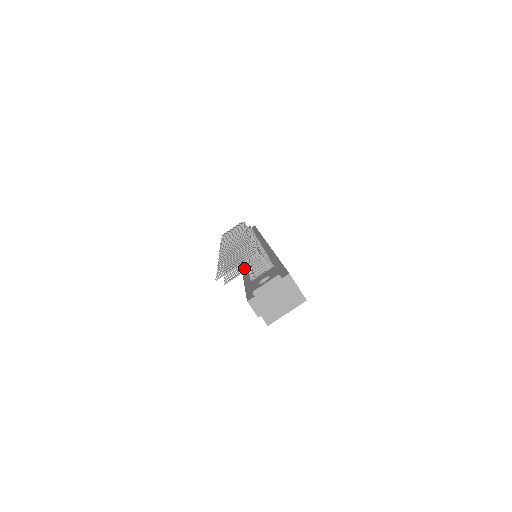
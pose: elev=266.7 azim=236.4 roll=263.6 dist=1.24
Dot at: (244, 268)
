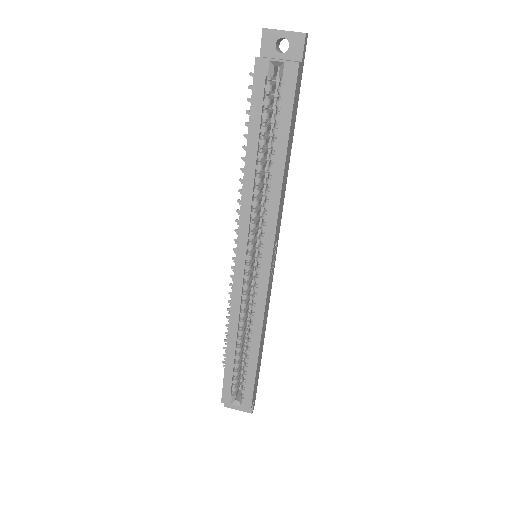
Dot at: occluded
